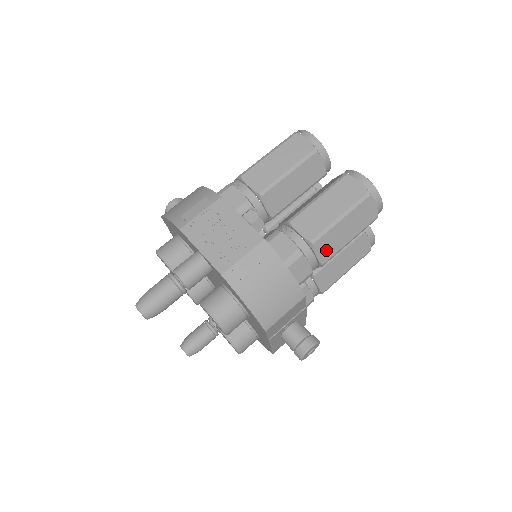
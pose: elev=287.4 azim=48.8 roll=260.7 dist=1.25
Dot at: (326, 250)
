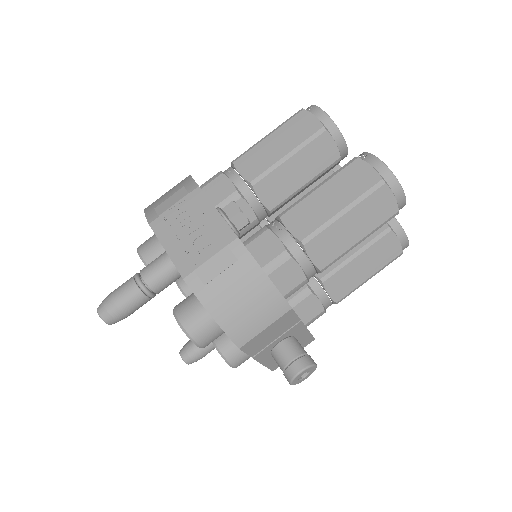
Dot at: (324, 252)
